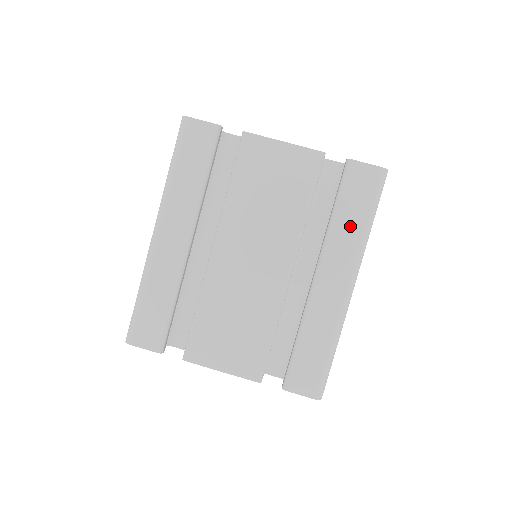
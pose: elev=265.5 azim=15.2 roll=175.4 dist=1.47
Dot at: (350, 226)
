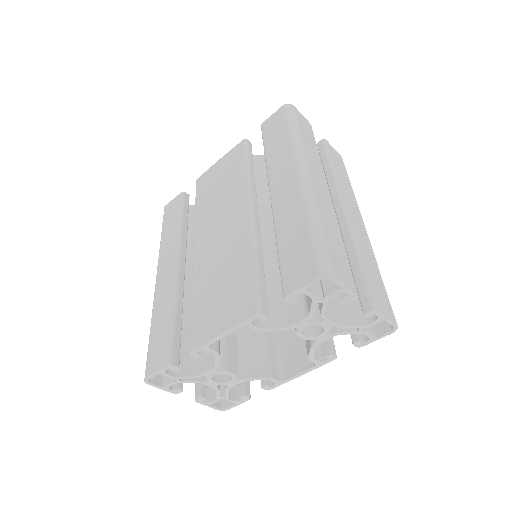
Dot at: (279, 146)
